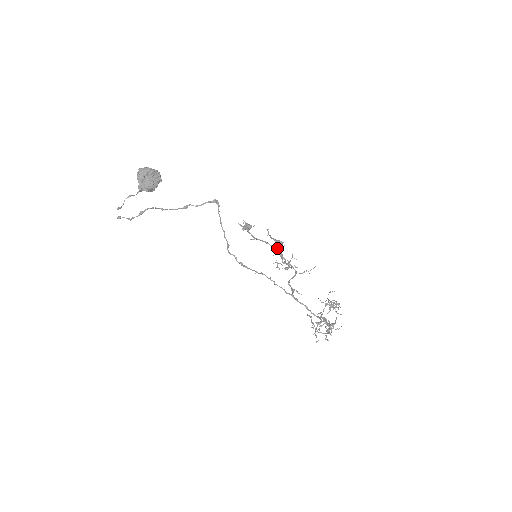
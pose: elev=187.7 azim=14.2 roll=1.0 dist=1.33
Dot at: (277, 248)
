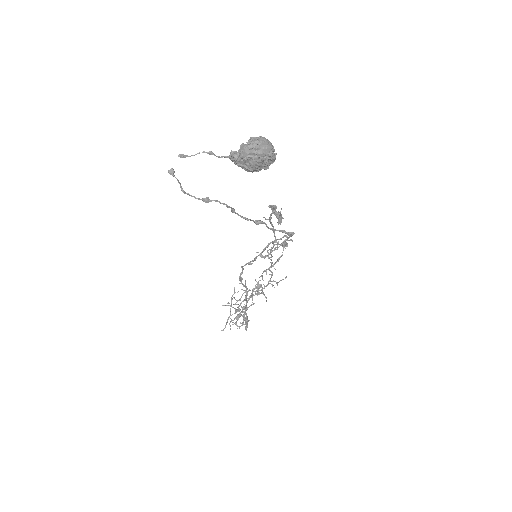
Dot at: occluded
